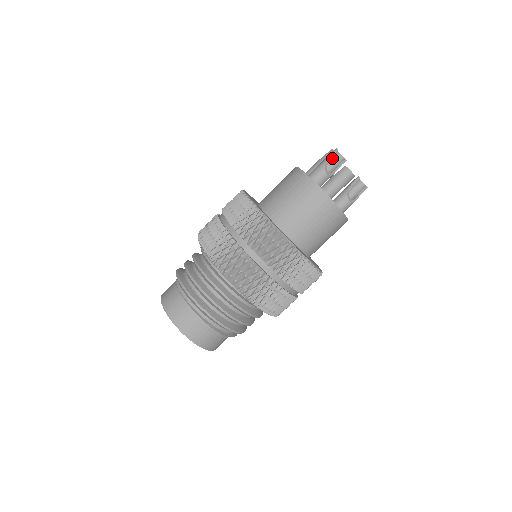
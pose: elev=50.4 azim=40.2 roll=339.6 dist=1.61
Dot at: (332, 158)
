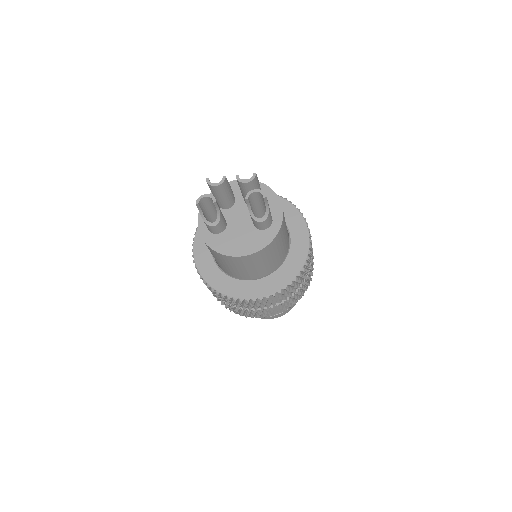
Dot at: (207, 202)
